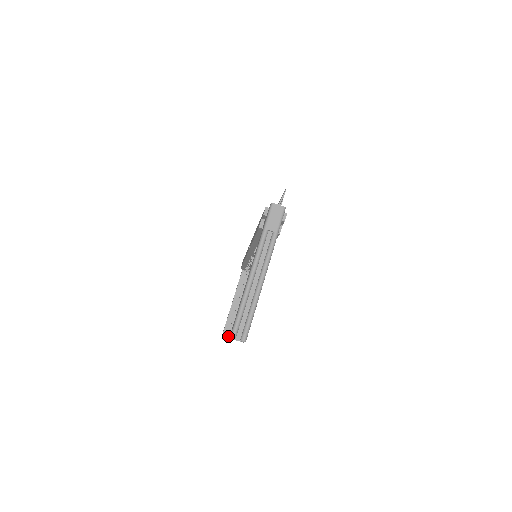
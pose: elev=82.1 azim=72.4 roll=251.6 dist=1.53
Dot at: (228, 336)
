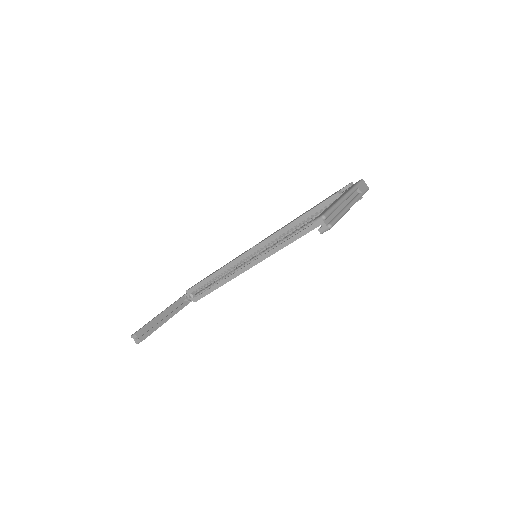
Dot at: (140, 338)
